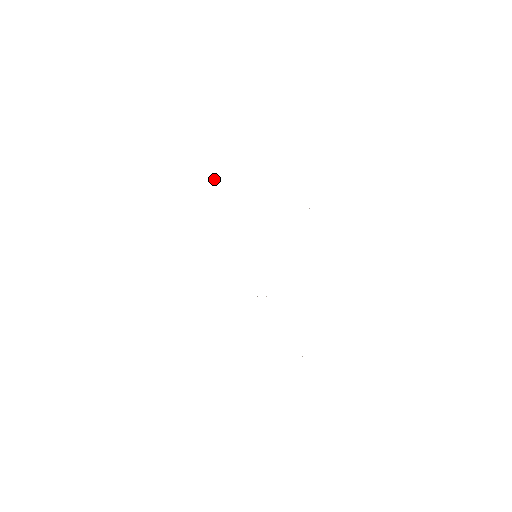
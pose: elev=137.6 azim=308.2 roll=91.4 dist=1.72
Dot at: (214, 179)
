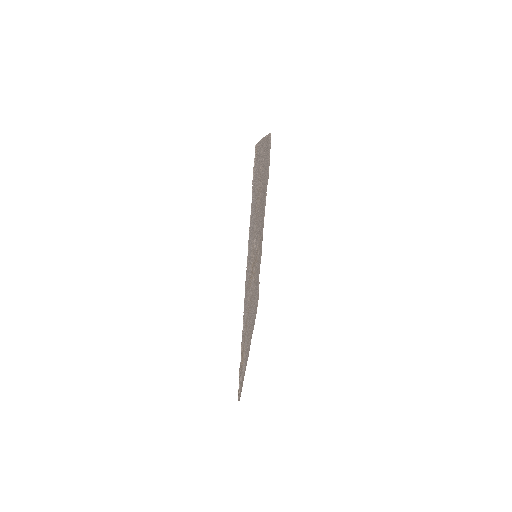
Dot at: (267, 177)
